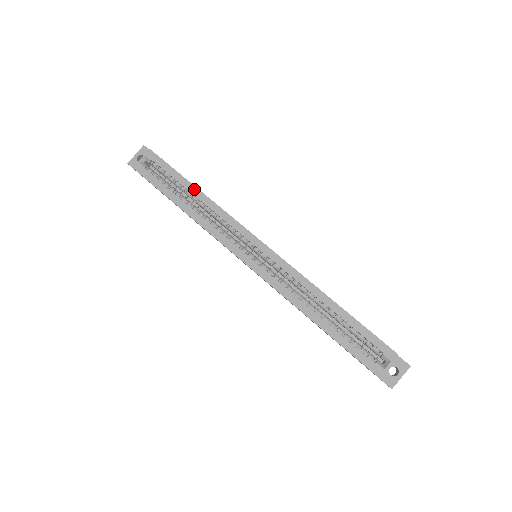
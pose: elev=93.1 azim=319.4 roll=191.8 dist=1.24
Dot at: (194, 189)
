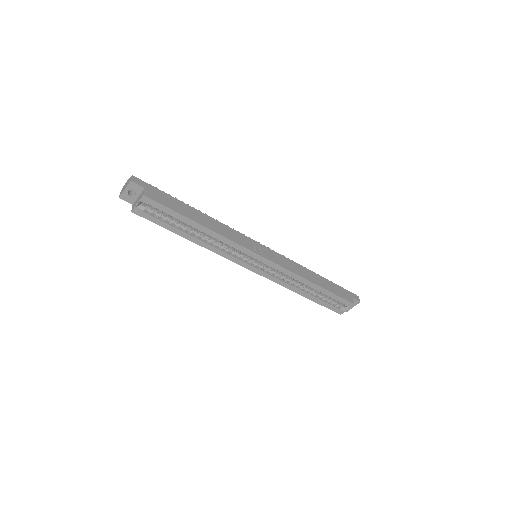
Dot at: (198, 226)
